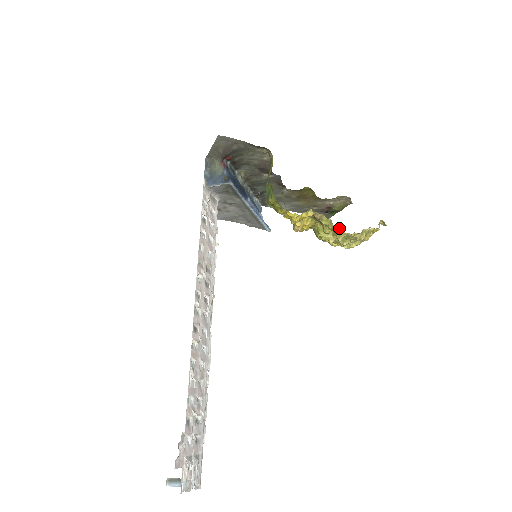
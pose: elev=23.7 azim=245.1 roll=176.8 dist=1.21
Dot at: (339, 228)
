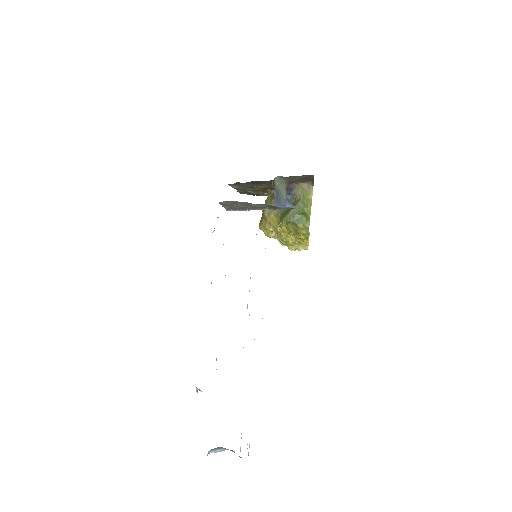
Dot at: (307, 245)
